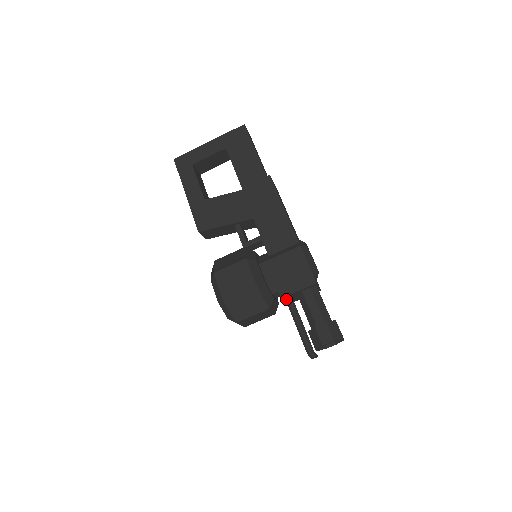
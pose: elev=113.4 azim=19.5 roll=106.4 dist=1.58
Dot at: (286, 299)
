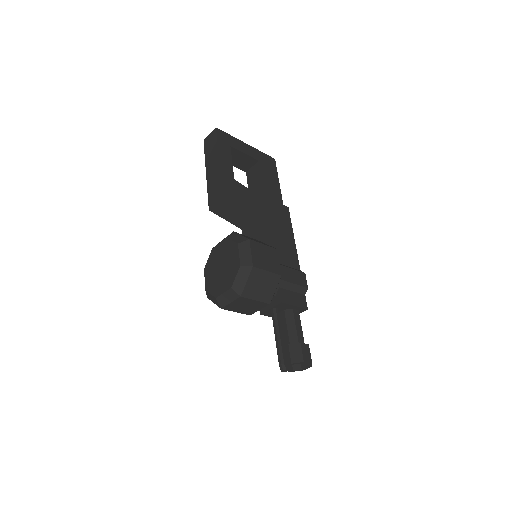
Dot at: (276, 307)
